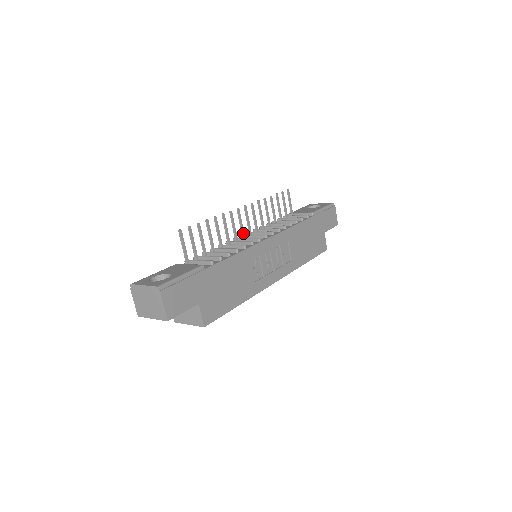
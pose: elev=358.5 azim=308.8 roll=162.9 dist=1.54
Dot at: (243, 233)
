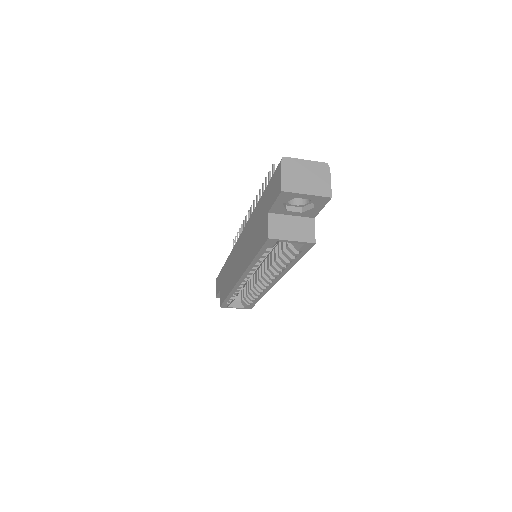
Dot at: occluded
